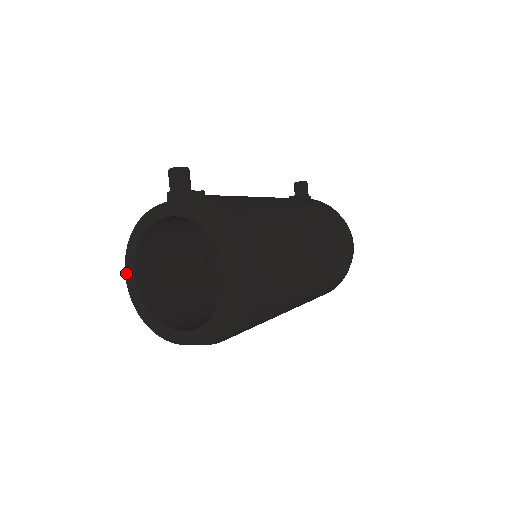
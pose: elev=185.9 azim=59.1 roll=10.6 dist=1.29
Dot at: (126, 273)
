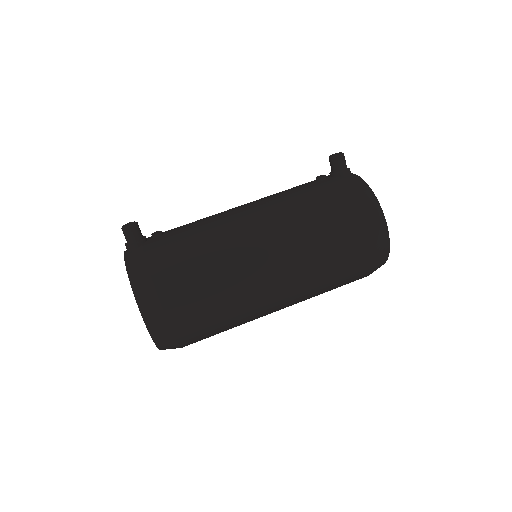
Dot at: occluded
